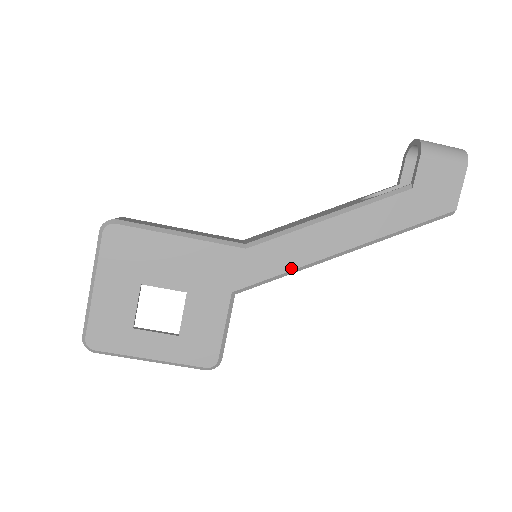
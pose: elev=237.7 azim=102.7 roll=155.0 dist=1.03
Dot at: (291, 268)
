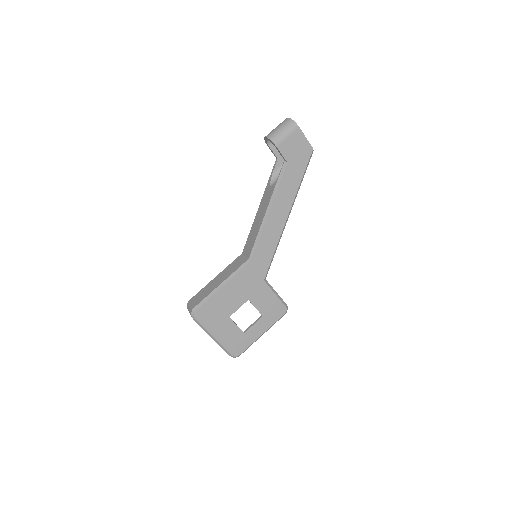
Dot at: (275, 247)
